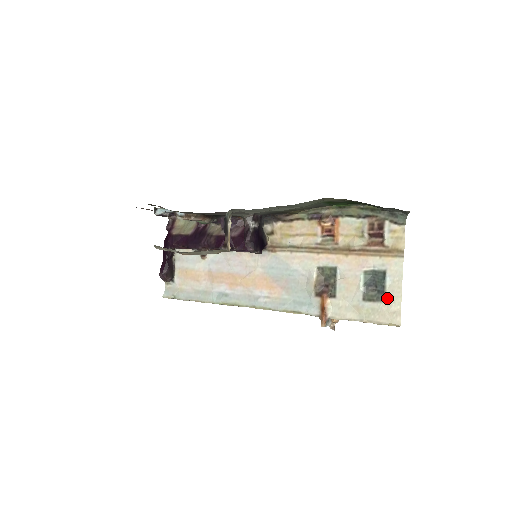
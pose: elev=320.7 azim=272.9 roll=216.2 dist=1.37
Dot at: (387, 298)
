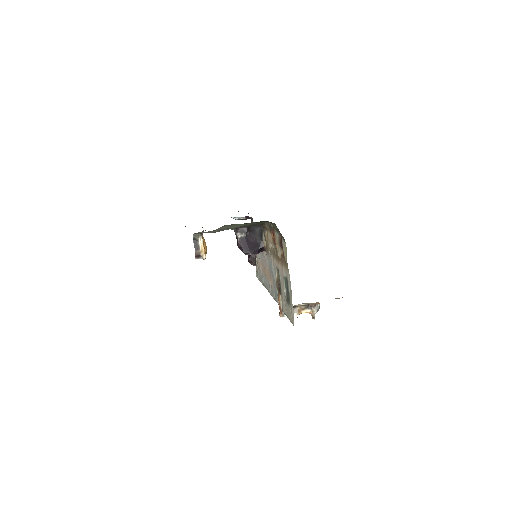
Dot at: (290, 302)
